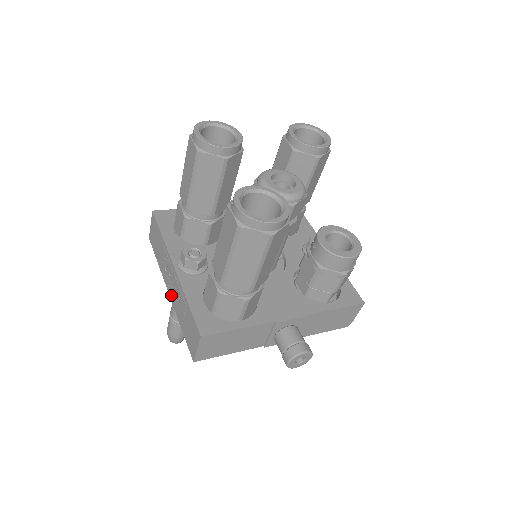
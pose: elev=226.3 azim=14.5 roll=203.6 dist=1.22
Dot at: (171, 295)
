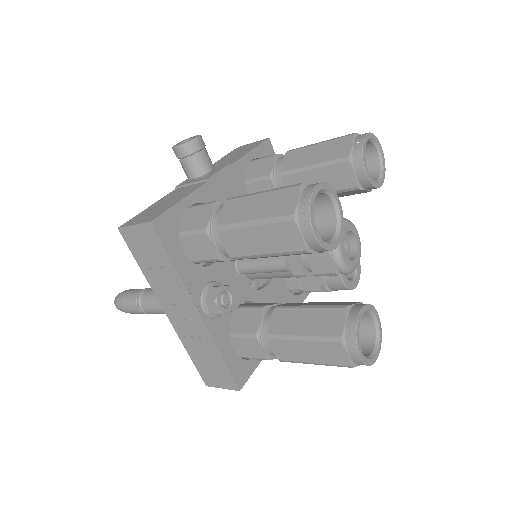
Dot at: (175, 322)
